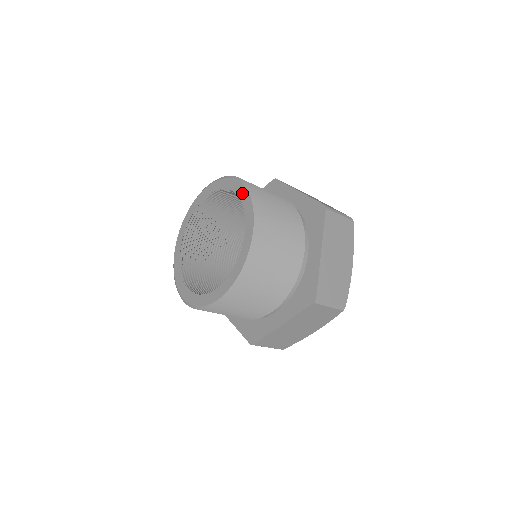
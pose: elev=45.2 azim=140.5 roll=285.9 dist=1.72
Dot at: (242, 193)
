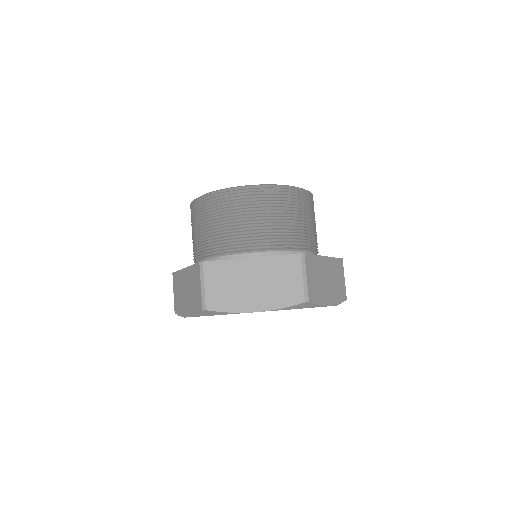
Dot at: occluded
